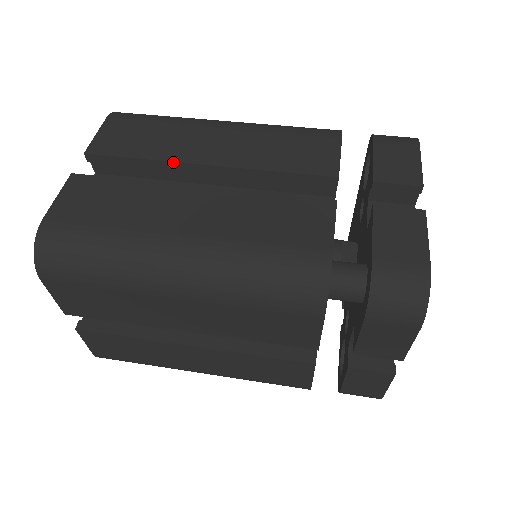
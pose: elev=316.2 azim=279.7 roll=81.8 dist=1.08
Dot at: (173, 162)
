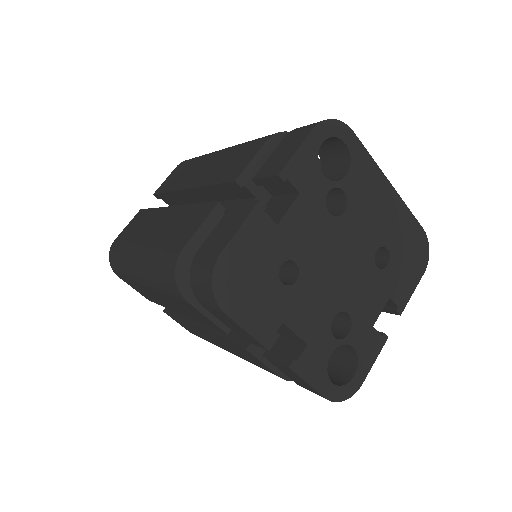
Dot at: (176, 191)
